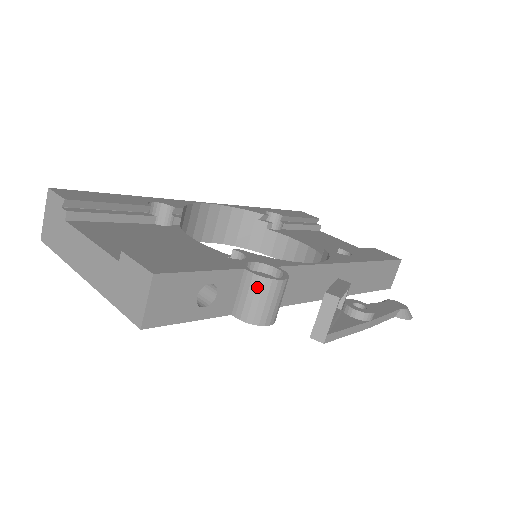
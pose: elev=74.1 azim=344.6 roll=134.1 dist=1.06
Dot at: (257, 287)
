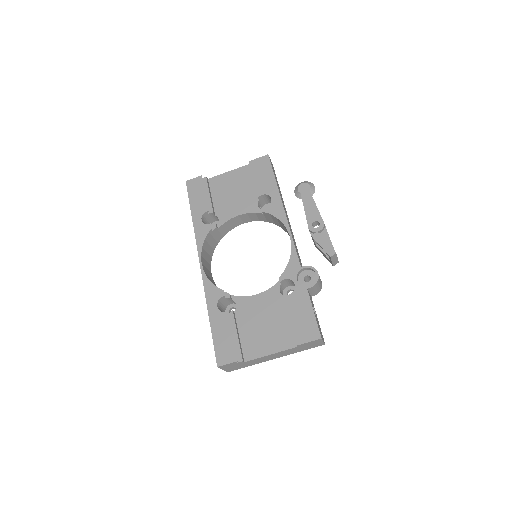
Dot at: (316, 286)
